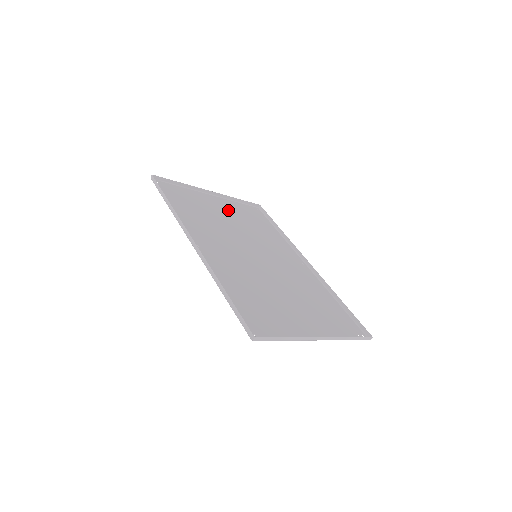
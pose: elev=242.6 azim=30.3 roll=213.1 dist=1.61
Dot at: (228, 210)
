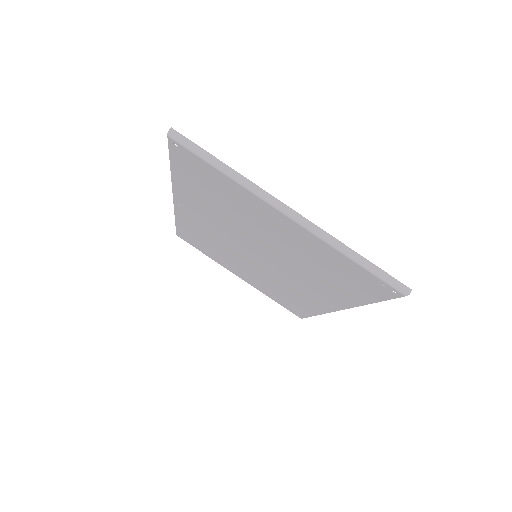
Dot at: (252, 279)
